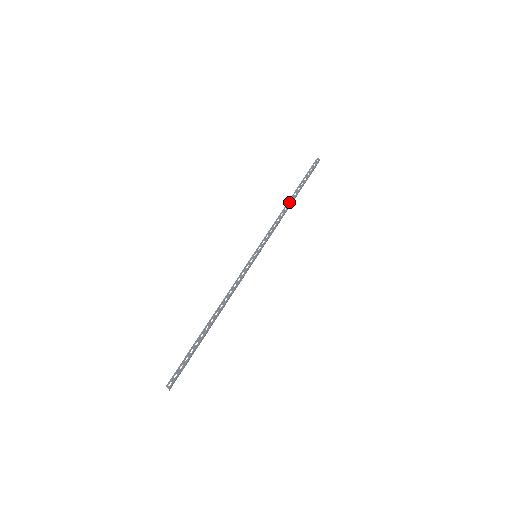
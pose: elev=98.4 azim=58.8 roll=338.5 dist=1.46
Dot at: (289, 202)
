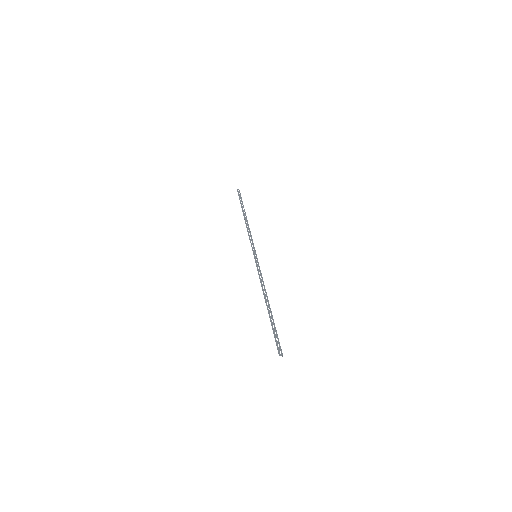
Dot at: (245, 218)
